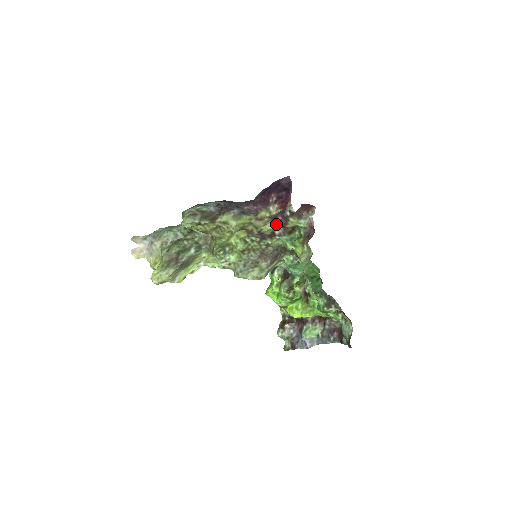
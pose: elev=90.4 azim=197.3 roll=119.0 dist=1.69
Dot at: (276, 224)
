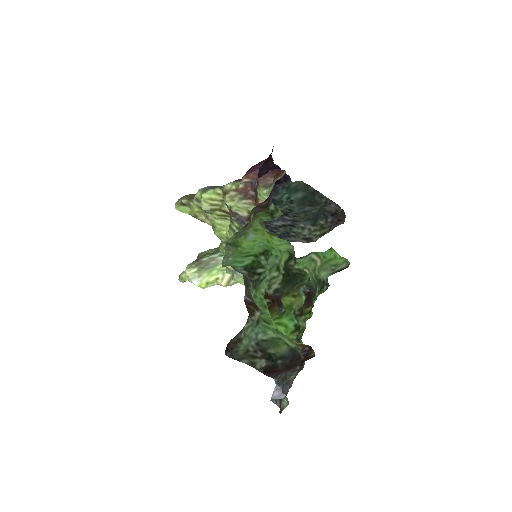
Dot at: (247, 200)
